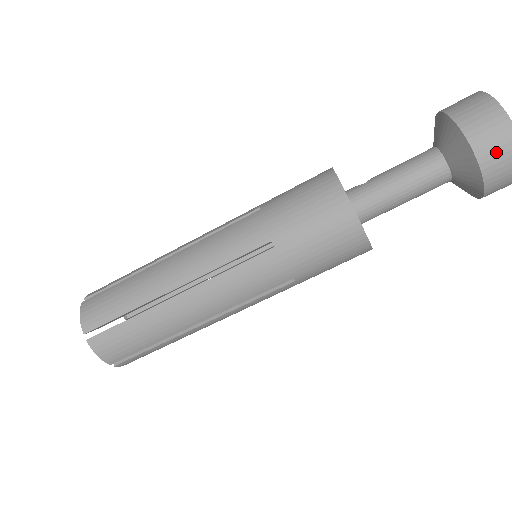
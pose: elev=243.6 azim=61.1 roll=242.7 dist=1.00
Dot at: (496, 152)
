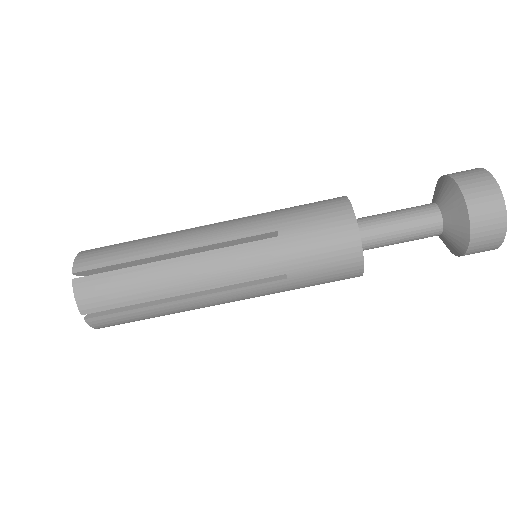
Dot at: (484, 205)
